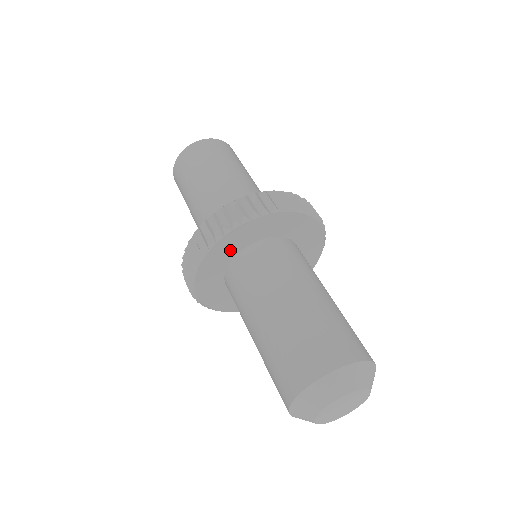
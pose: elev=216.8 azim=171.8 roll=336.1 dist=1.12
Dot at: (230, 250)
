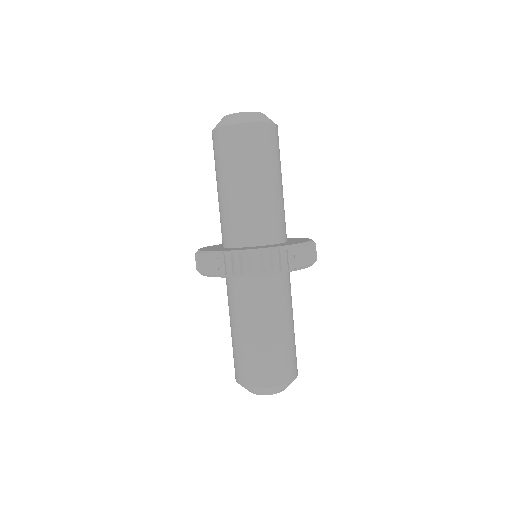
Dot at: occluded
